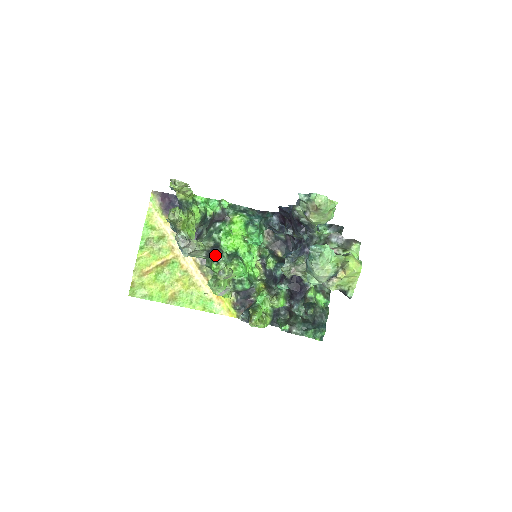
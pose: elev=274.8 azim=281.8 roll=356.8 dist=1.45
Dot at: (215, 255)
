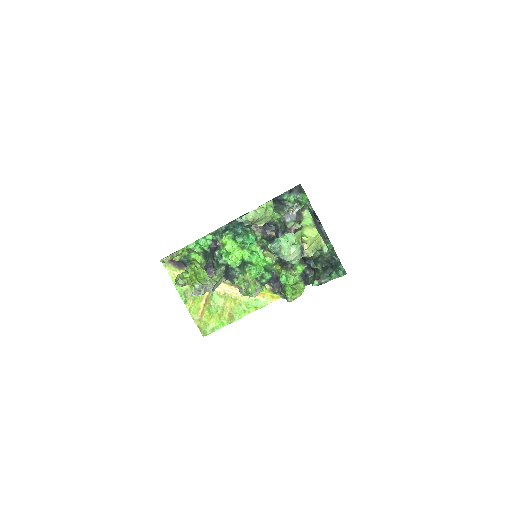
Dot at: (230, 276)
